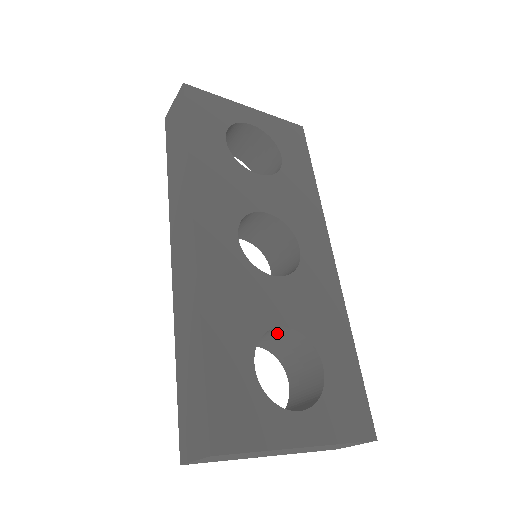
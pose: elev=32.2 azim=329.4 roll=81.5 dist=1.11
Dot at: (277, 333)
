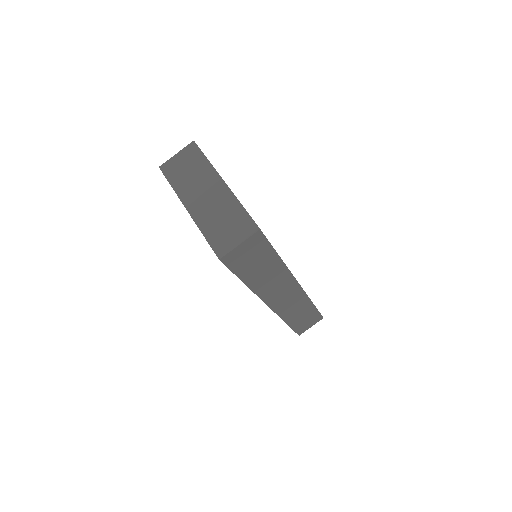
Dot at: occluded
